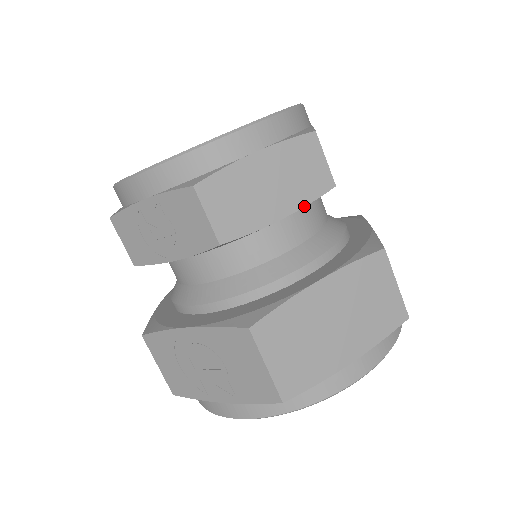
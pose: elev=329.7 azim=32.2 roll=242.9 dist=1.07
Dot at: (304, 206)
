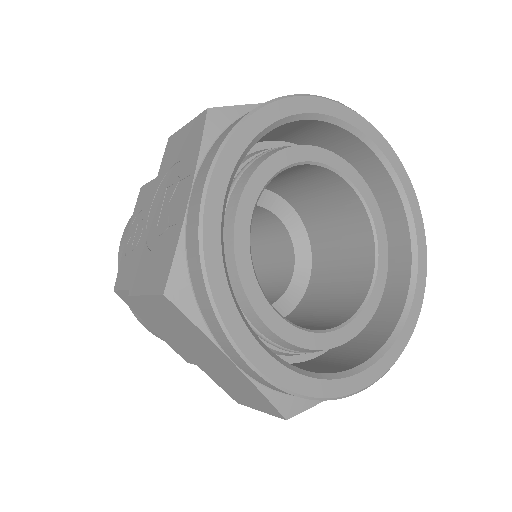
Dot at: occluded
